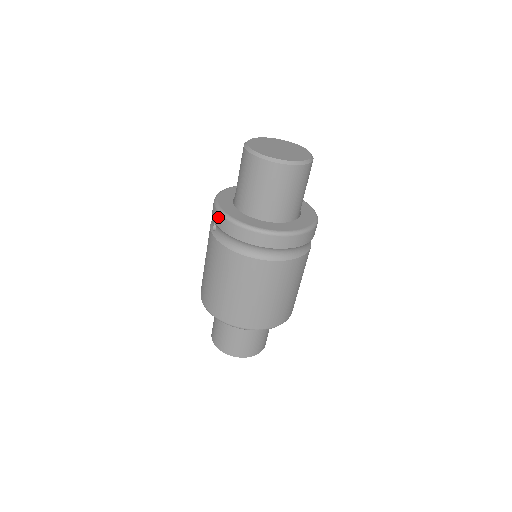
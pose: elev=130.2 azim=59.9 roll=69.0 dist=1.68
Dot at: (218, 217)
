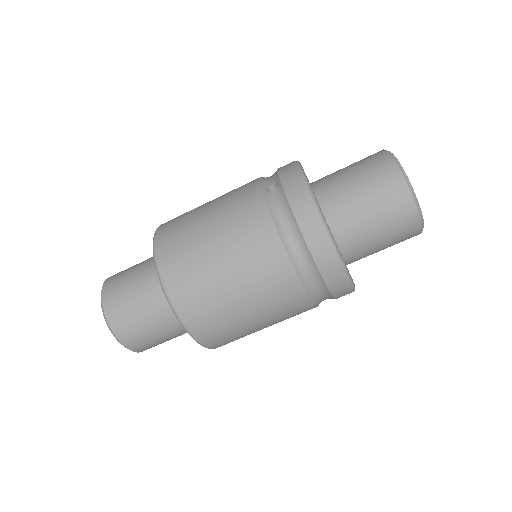
Dot at: (297, 185)
